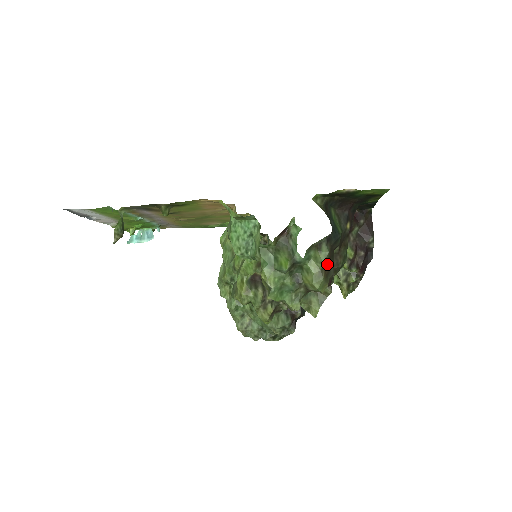
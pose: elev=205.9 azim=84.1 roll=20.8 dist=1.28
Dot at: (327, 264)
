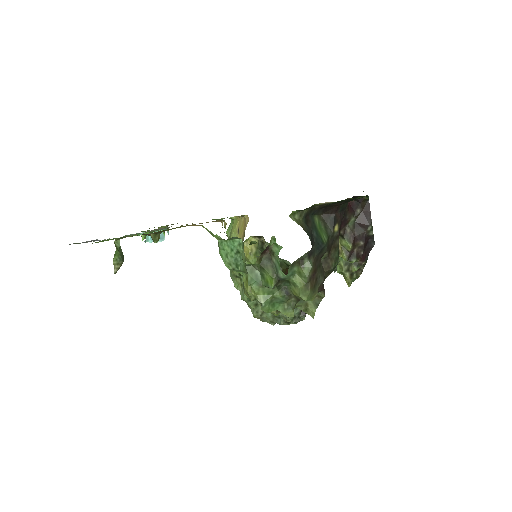
Dot at: (313, 276)
